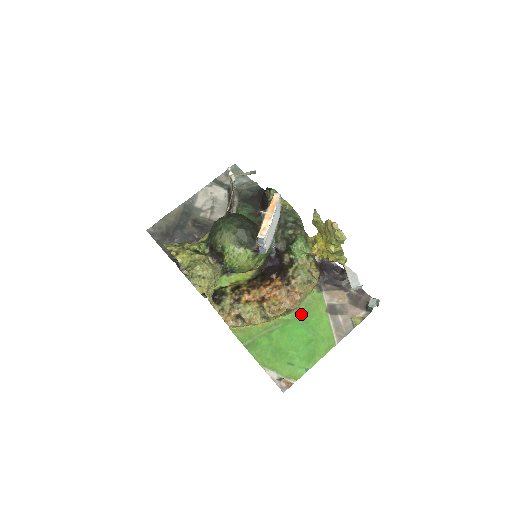
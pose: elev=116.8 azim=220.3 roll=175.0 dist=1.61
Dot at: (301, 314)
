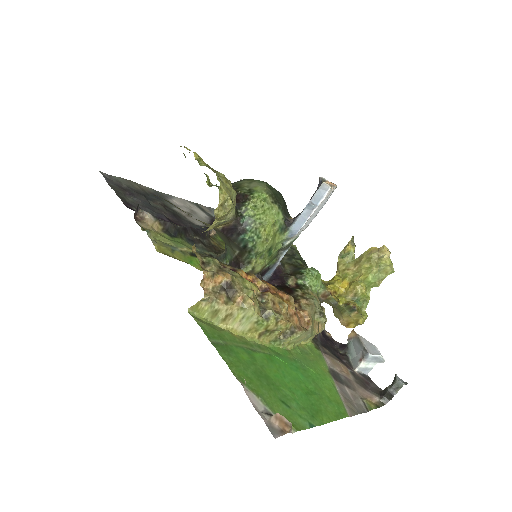
Dot at: (295, 357)
